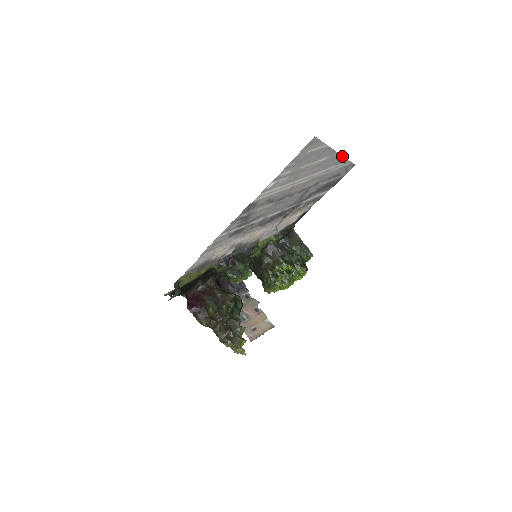
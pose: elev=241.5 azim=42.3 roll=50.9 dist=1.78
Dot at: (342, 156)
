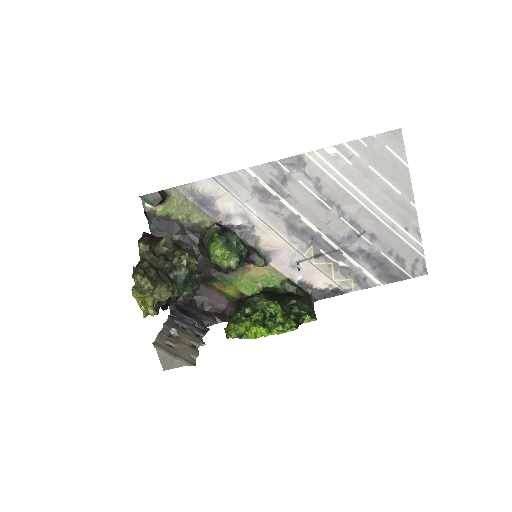
Dot at: (417, 221)
